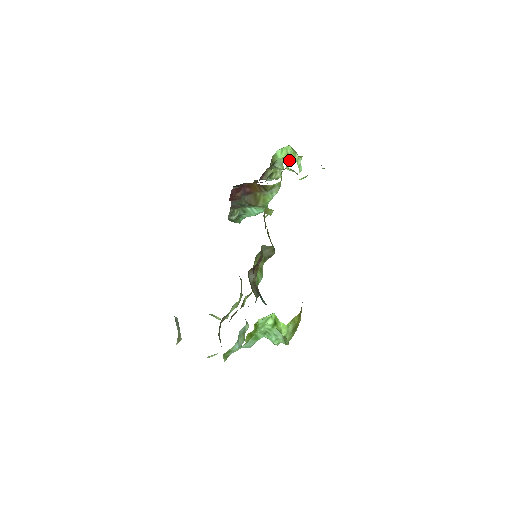
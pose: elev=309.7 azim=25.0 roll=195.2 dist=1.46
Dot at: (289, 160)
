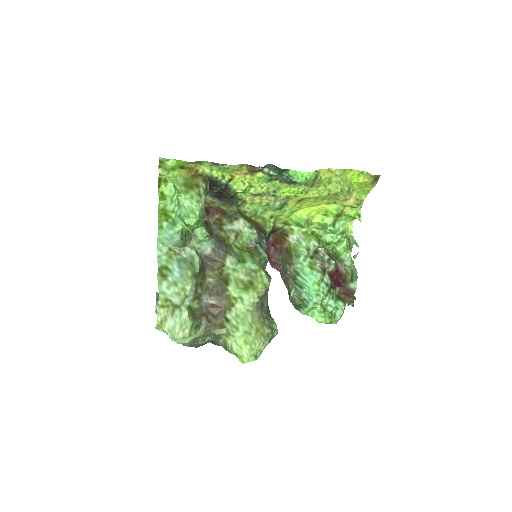
Dot at: occluded
